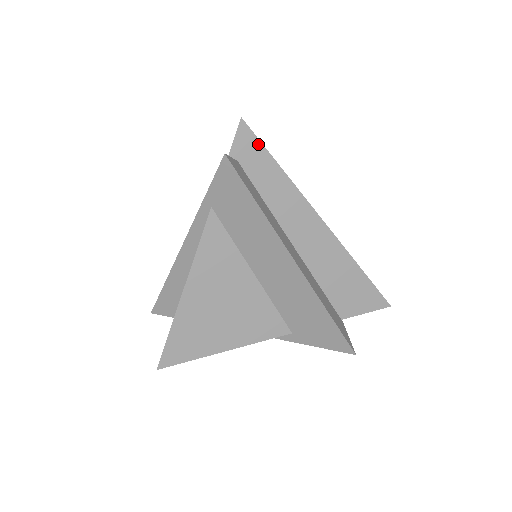
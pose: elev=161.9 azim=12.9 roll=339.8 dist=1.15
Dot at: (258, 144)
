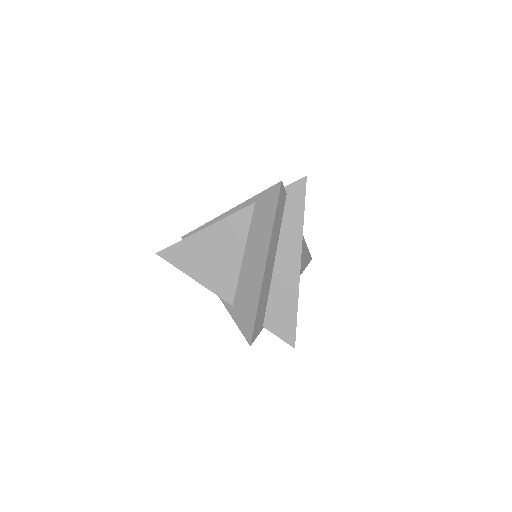
Dot at: (303, 195)
